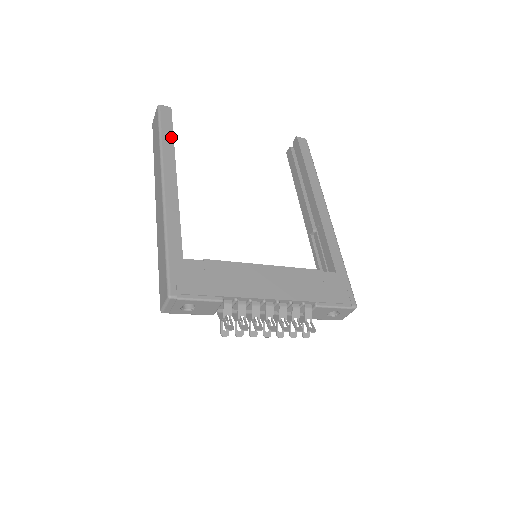
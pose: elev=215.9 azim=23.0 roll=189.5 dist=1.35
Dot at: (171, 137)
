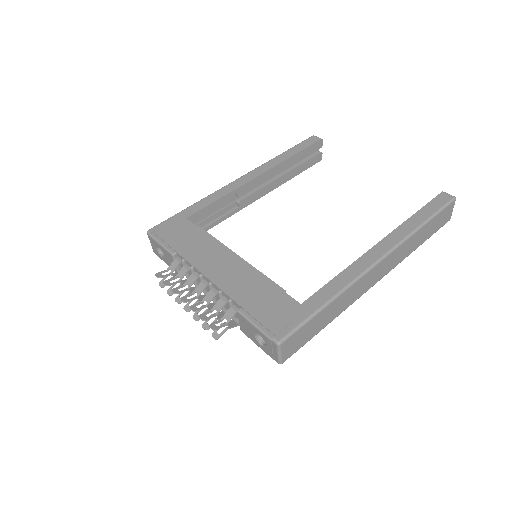
Dot at: (291, 155)
